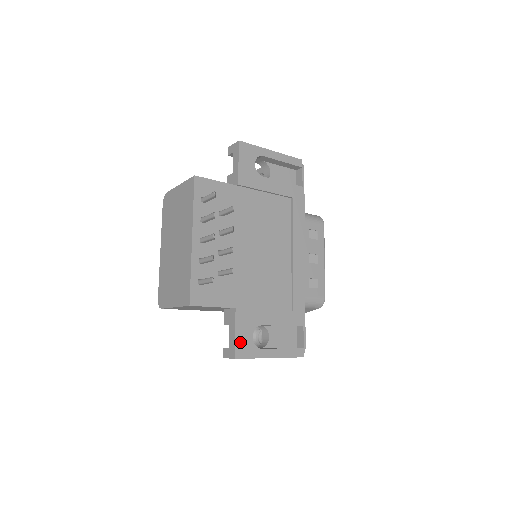
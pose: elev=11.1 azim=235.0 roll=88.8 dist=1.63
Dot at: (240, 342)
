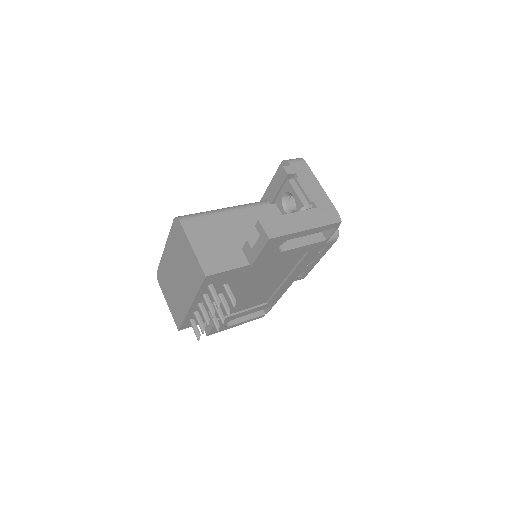
Dot at: (214, 330)
